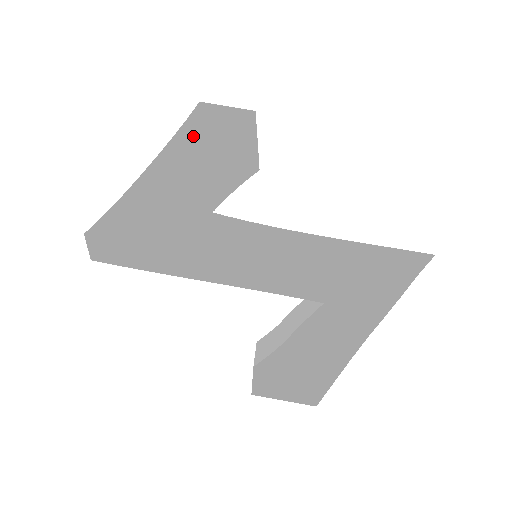
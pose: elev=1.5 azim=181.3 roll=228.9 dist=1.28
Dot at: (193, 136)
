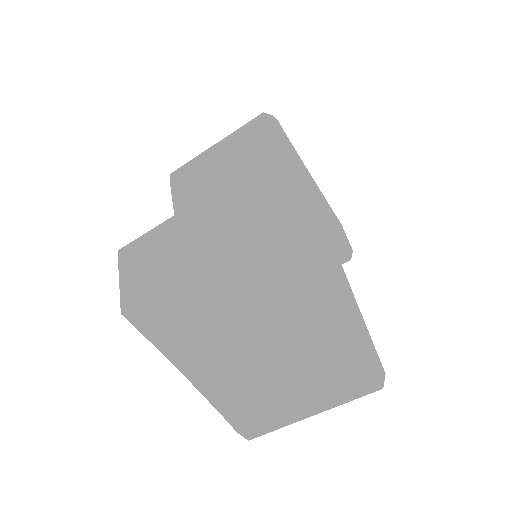
Dot at: (333, 213)
